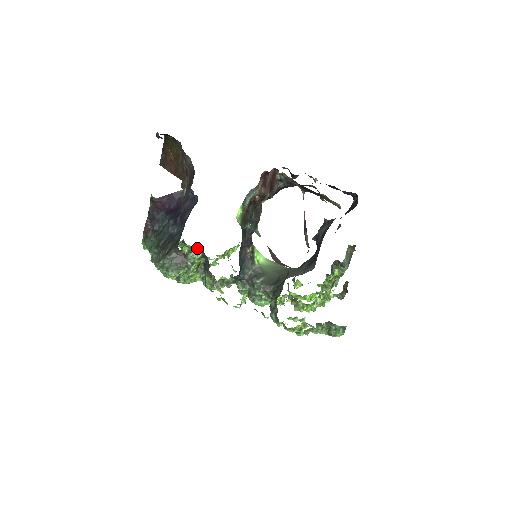
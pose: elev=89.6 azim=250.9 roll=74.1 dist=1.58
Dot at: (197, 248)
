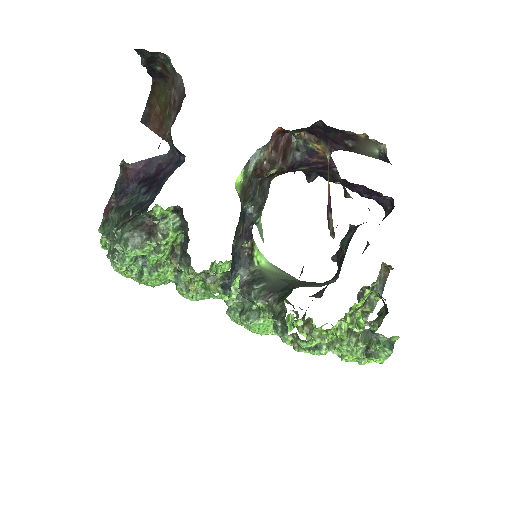
Dot at: (174, 213)
